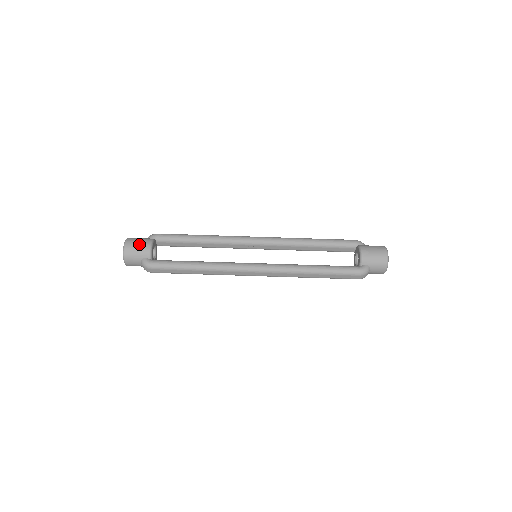
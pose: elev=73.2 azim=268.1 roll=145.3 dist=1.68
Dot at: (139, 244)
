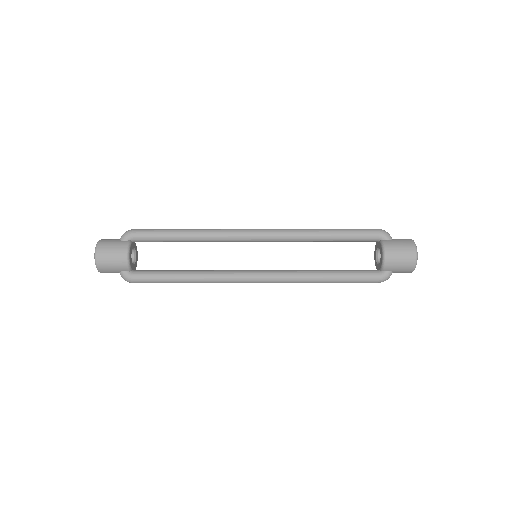
Dot at: (113, 257)
